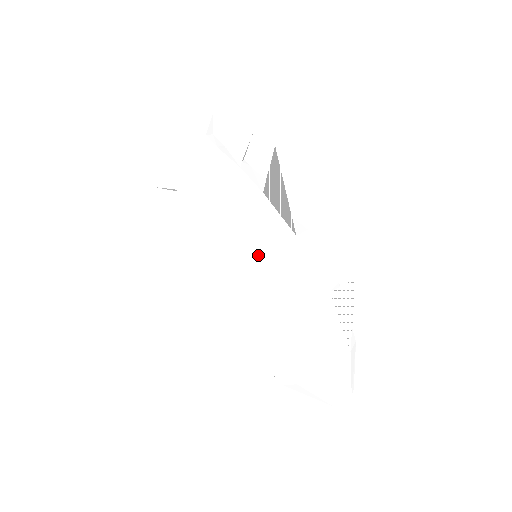
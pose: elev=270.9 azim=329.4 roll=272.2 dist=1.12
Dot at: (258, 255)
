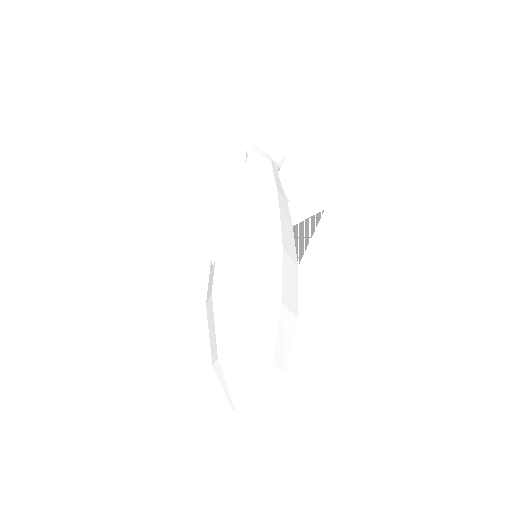
Dot at: (283, 246)
